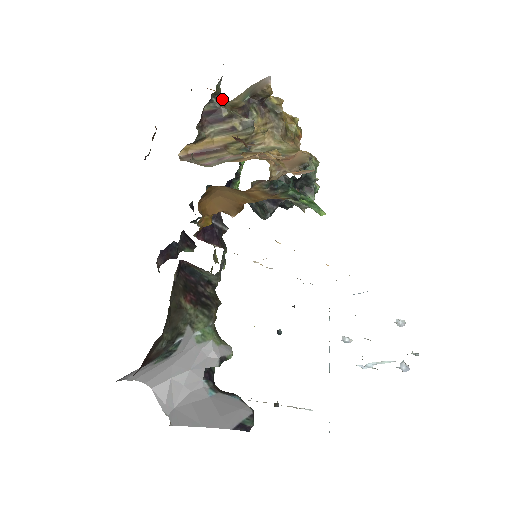
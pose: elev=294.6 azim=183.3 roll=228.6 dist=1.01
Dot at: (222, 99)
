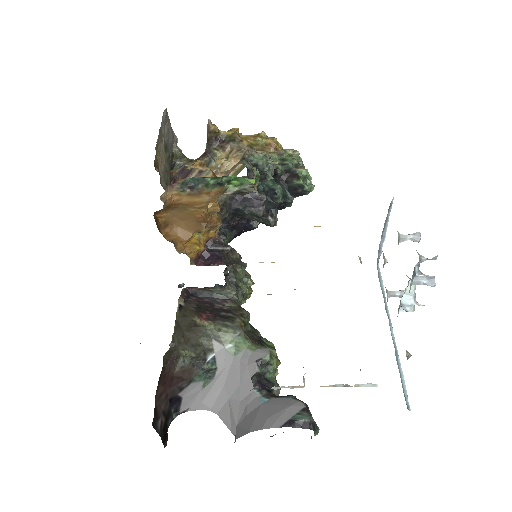
Dot at: (185, 159)
